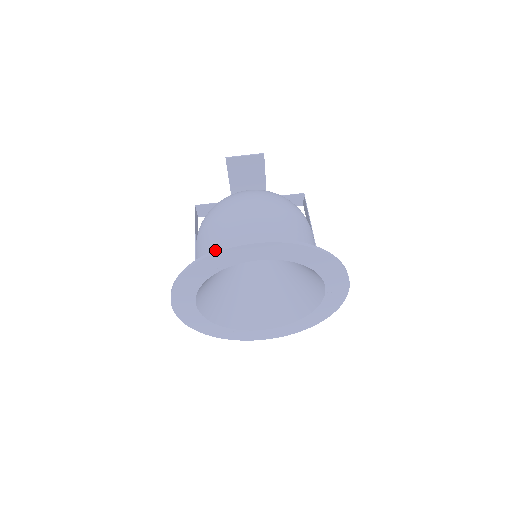
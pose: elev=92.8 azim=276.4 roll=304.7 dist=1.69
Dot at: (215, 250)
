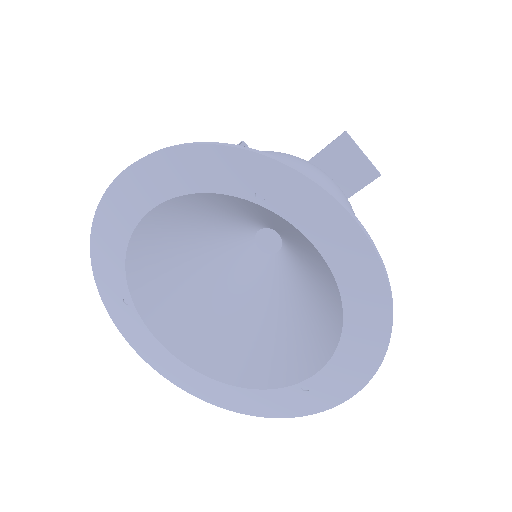
Dot at: occluded
